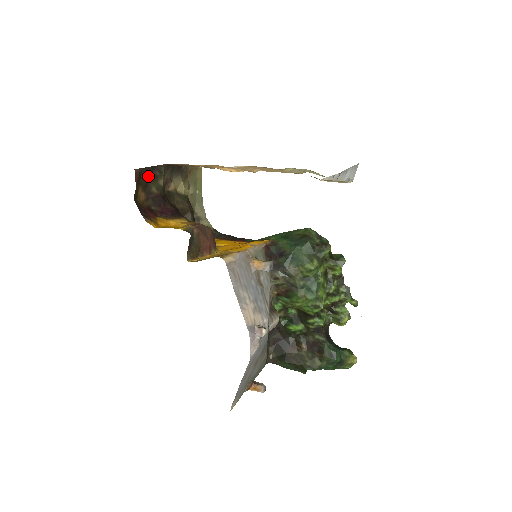
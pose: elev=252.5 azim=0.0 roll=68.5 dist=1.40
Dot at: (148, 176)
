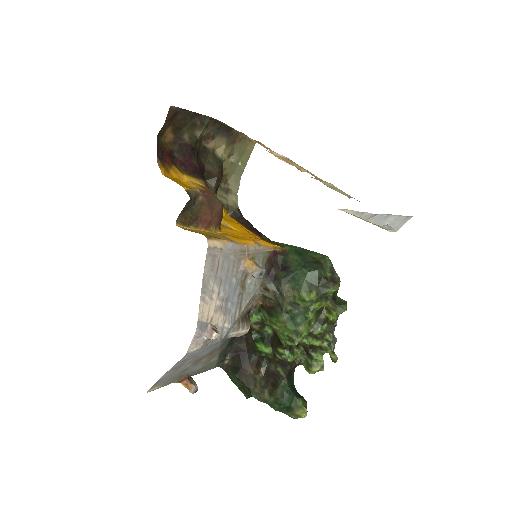
Dot at: (185, 120)
